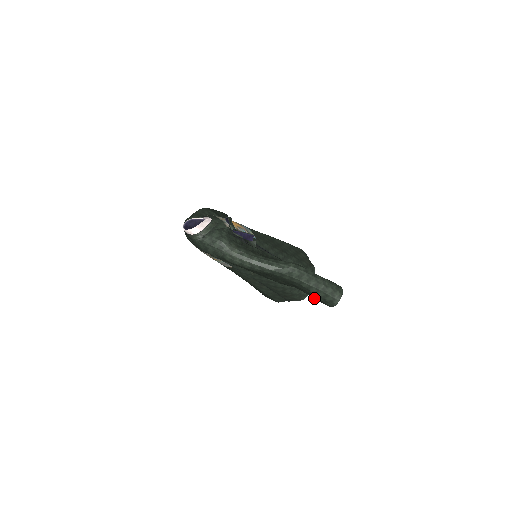
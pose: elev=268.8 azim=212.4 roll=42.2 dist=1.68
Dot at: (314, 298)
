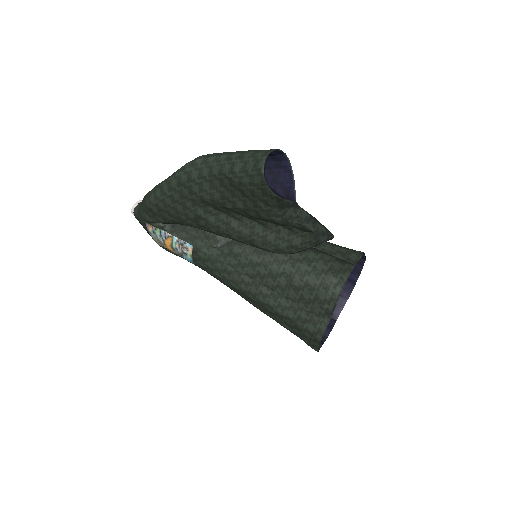
Dot at: (259, 204)
